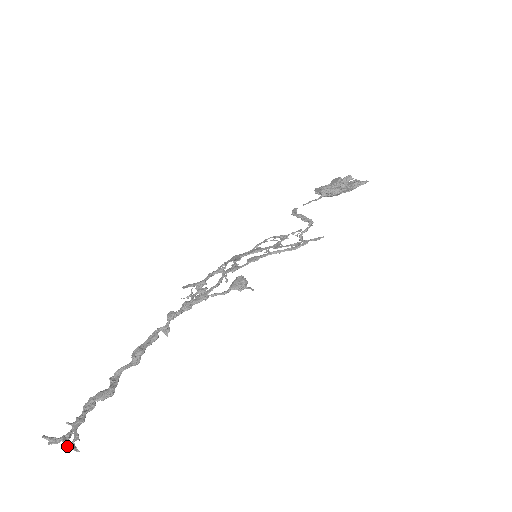
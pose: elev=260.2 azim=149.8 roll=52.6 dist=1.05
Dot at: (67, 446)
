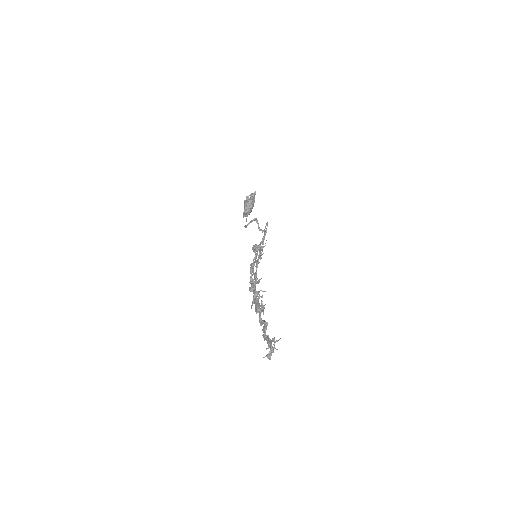
Dot at: (274, 345)
